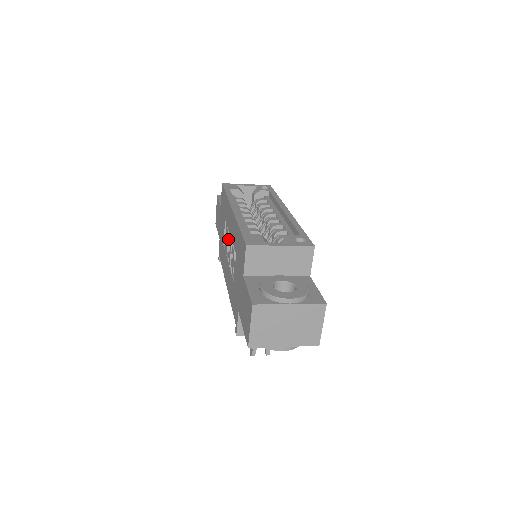
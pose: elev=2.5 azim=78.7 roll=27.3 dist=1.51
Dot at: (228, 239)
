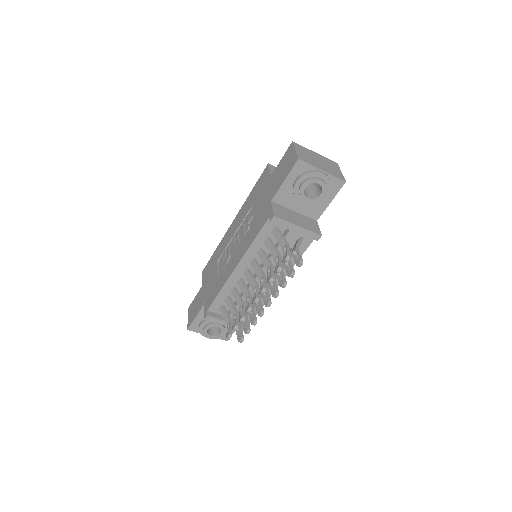
Dot at: (229, 248)
